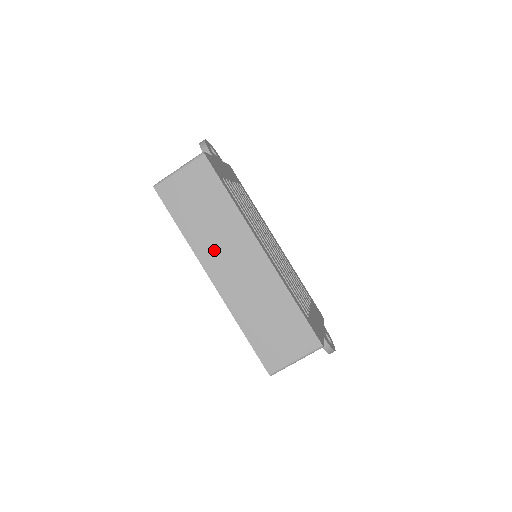
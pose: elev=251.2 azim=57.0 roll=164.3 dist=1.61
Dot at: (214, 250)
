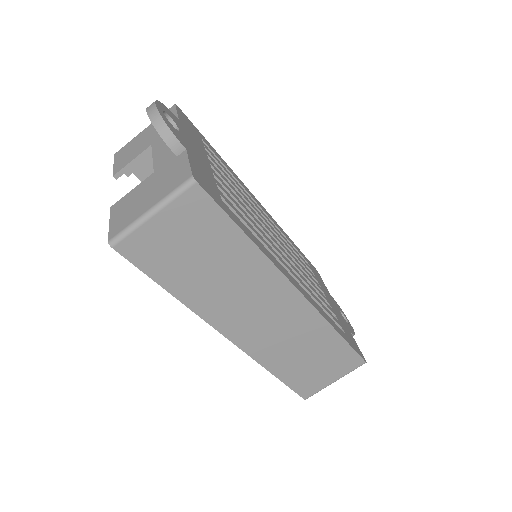
Dot at: (228, 307)
